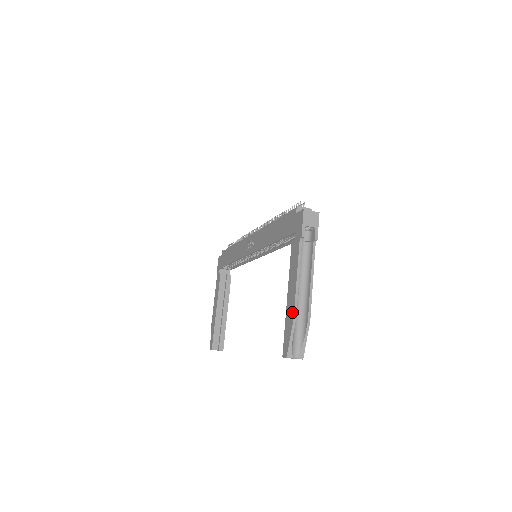
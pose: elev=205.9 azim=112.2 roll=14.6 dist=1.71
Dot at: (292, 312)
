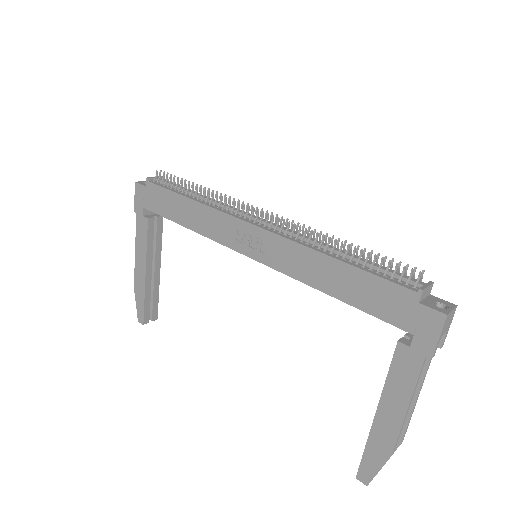
Dot at: (389, 445)
